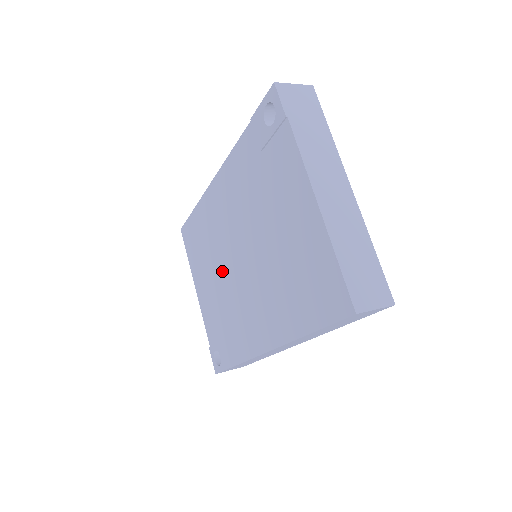
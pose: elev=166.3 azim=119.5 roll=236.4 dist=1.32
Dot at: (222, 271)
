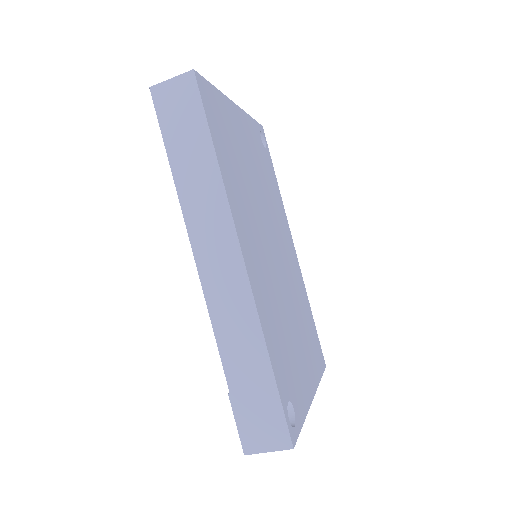
Dot at: occluded
